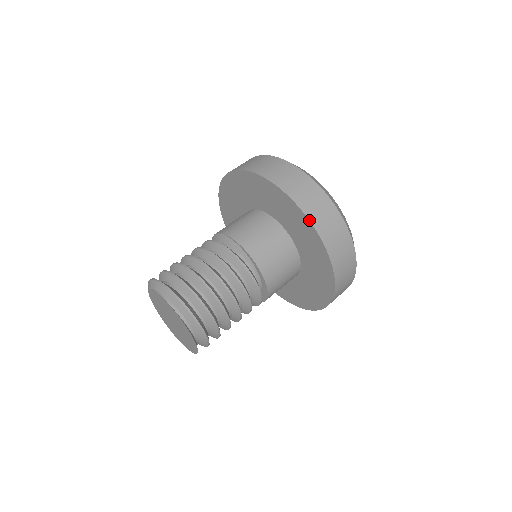
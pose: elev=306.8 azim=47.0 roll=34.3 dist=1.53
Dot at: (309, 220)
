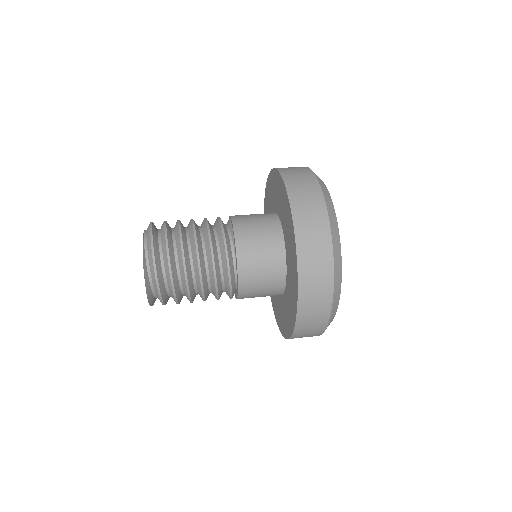
Dot at: (283, 181)
